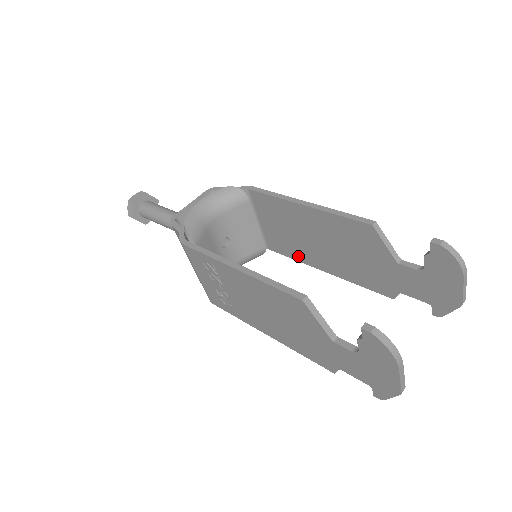
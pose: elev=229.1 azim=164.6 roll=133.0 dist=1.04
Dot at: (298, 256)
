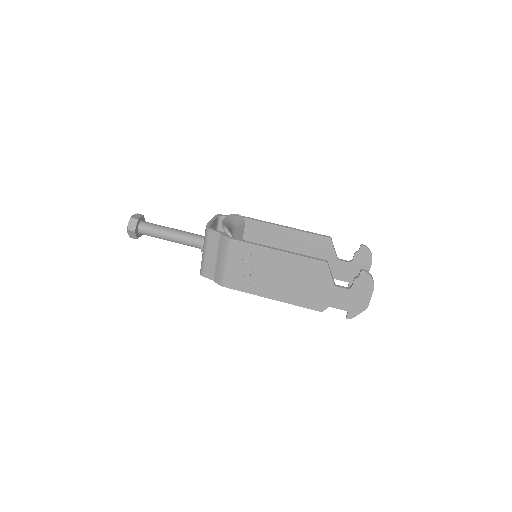
Dot at: occluded
